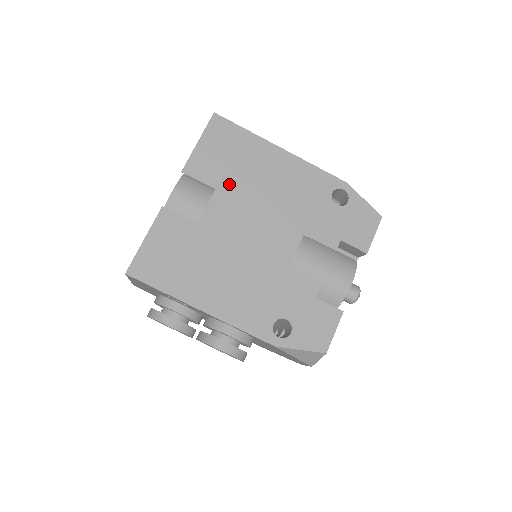
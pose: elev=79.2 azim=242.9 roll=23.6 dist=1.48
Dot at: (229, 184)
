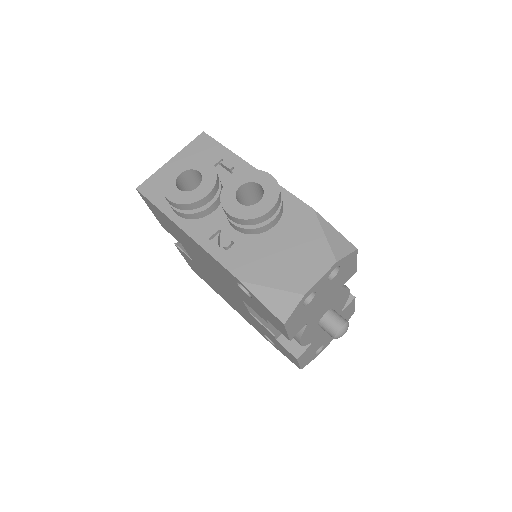
Dot at: occluded
